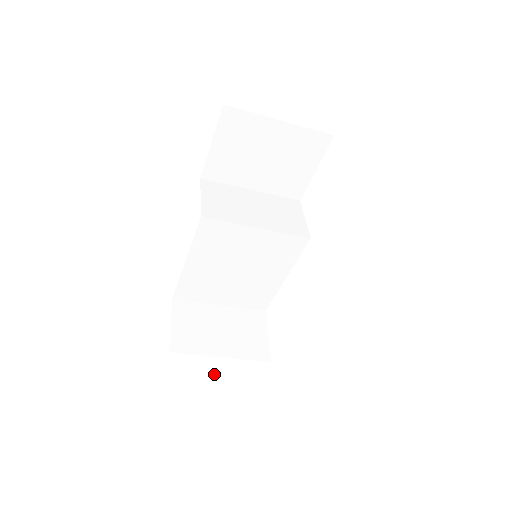
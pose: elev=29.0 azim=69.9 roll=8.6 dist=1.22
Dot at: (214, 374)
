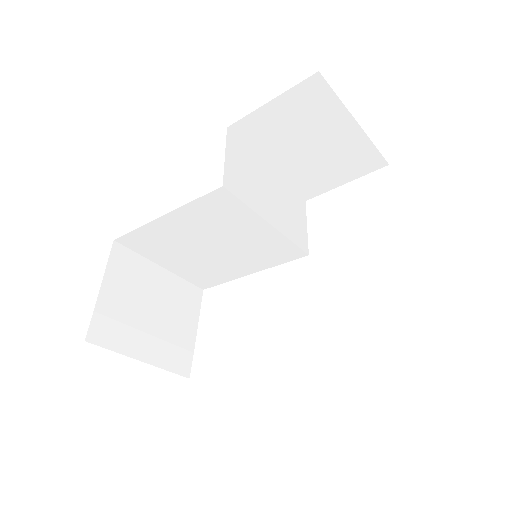
Dot at: (135, 352)
